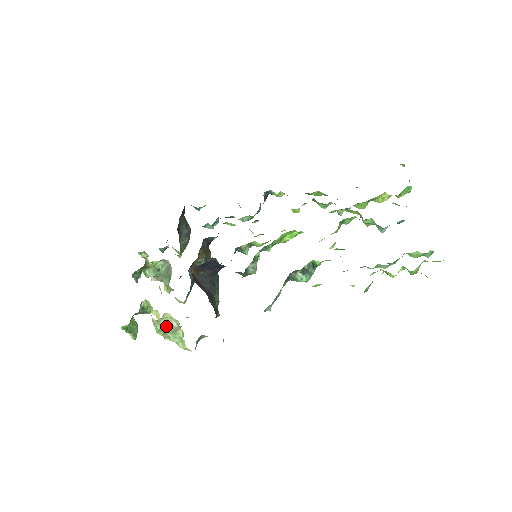
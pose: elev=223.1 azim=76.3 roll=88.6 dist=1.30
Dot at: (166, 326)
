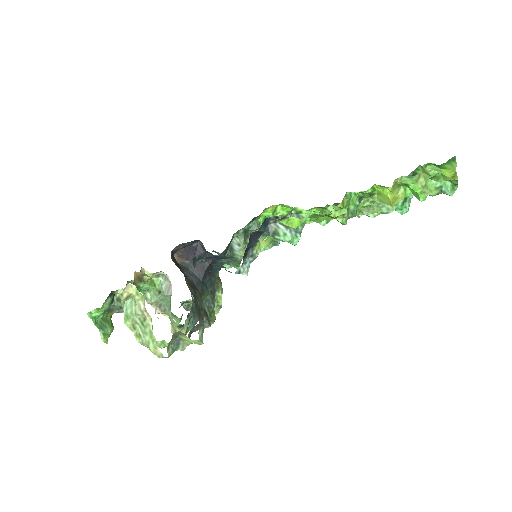
Dot at: (133, 309)
